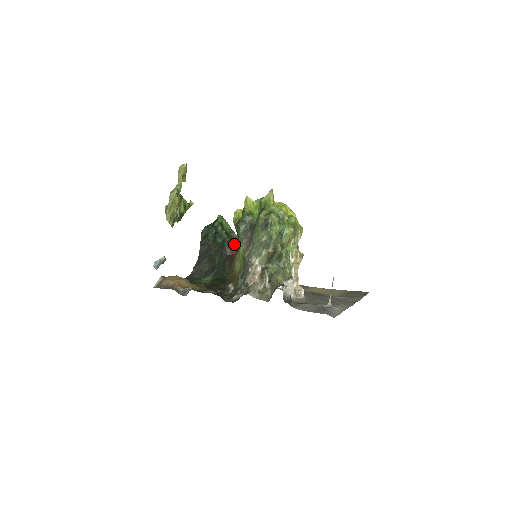
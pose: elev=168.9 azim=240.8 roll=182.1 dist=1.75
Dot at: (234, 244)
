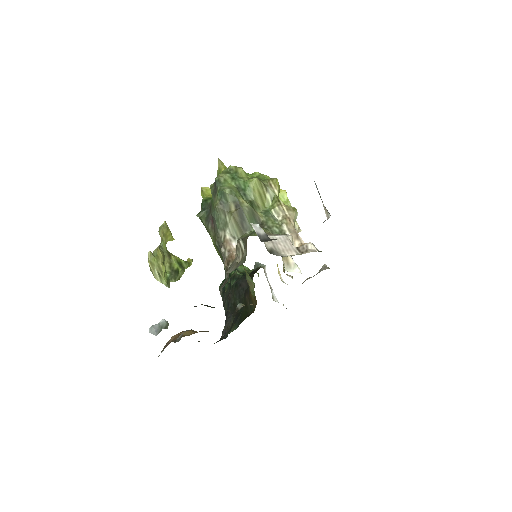
Dot at: (249, 275)
